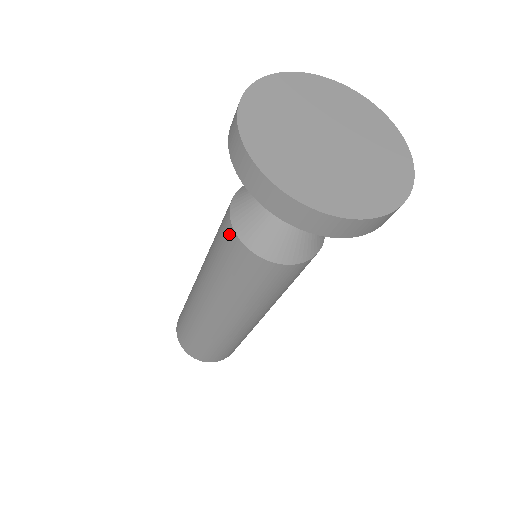
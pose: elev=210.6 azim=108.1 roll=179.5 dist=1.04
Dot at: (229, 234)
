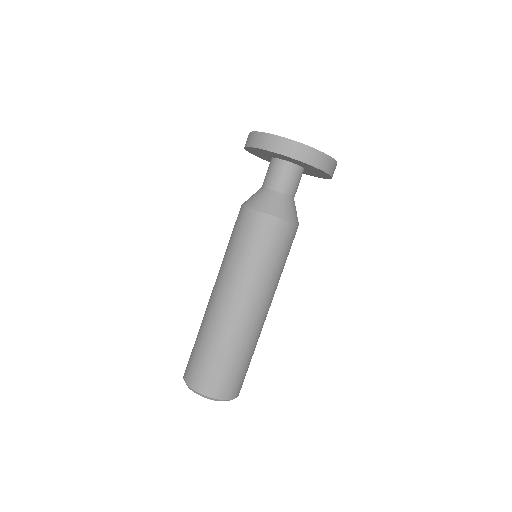
Dot at: (241, 212)
